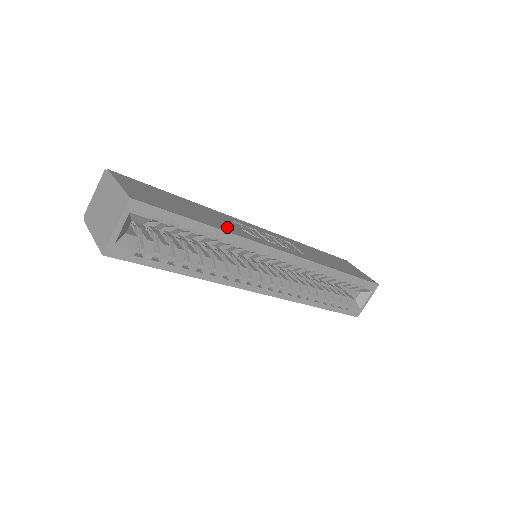
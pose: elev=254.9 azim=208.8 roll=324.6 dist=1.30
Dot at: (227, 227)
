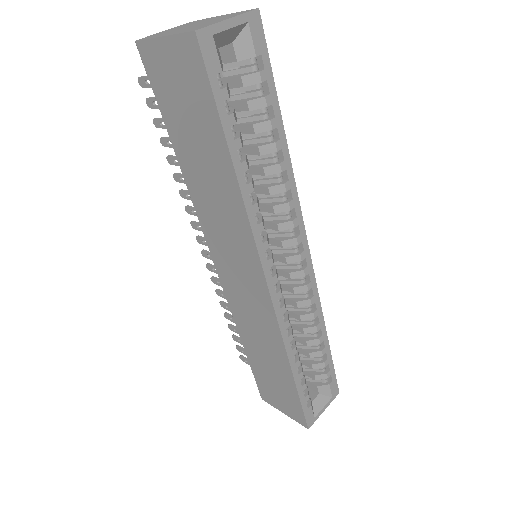
Dot at: occluded
